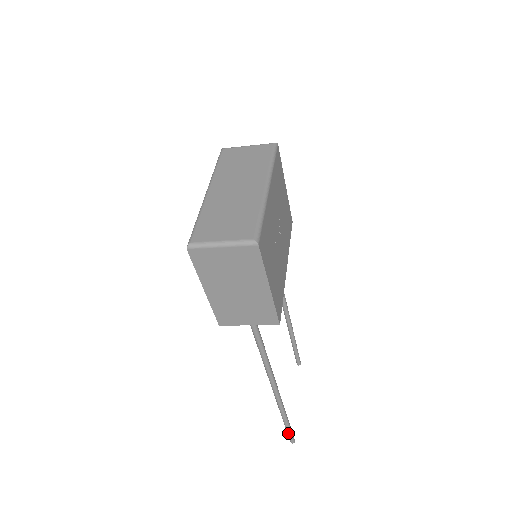
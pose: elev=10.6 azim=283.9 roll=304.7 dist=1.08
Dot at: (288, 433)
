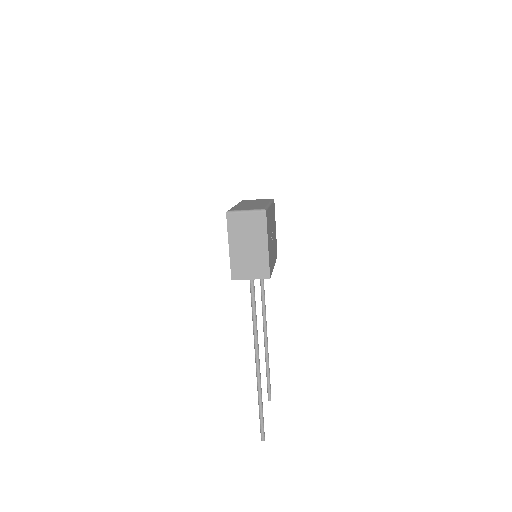
Dot at: (261, 424)
